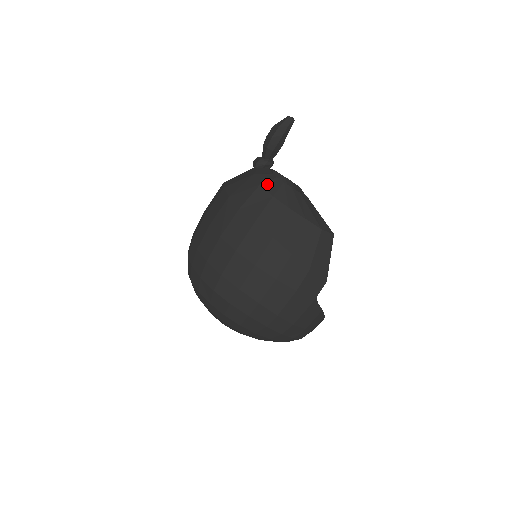
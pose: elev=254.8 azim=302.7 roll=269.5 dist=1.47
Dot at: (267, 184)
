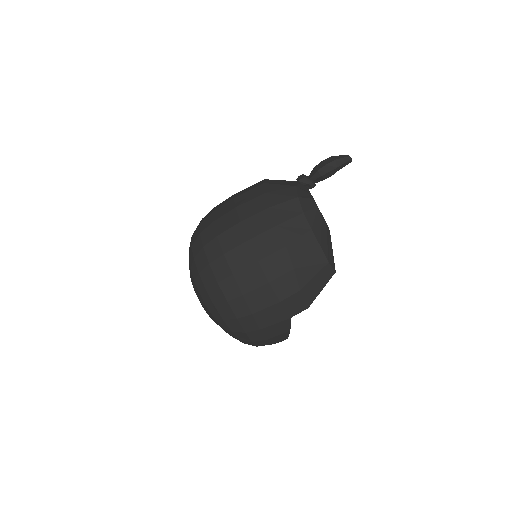
Dot at: (303, 200)
